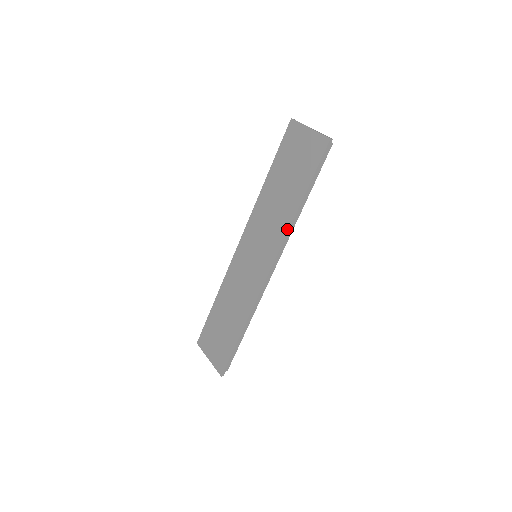
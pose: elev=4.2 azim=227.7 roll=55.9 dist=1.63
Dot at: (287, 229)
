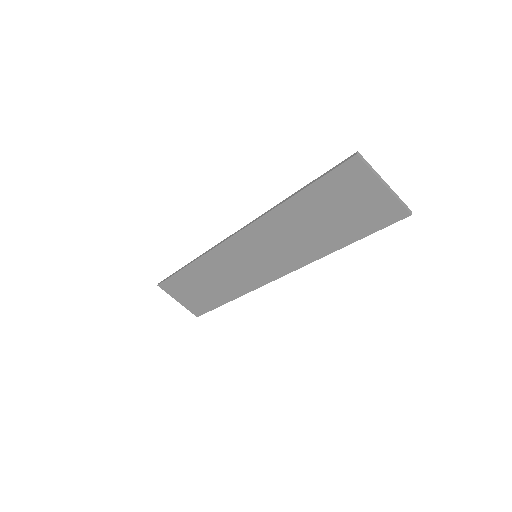
Dot at: (312, 260)
